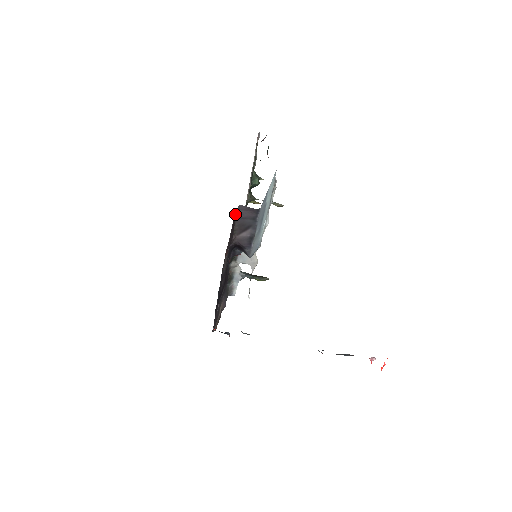
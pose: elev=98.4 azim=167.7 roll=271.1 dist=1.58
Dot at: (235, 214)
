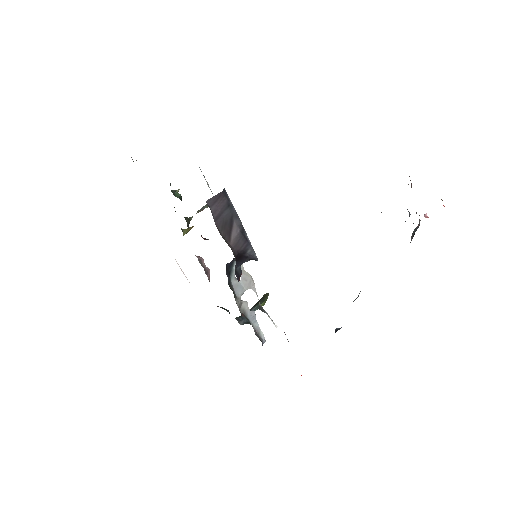
Dot at: occluded
